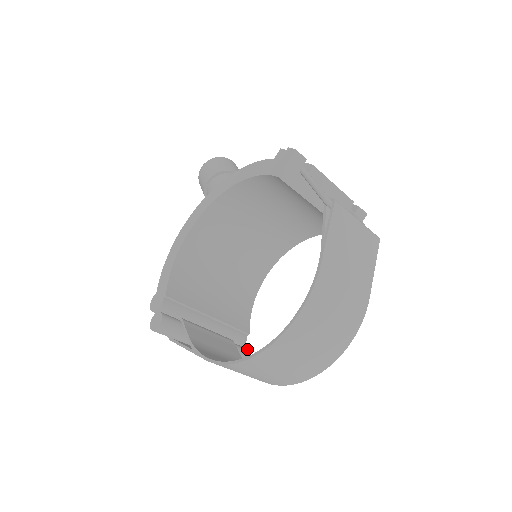
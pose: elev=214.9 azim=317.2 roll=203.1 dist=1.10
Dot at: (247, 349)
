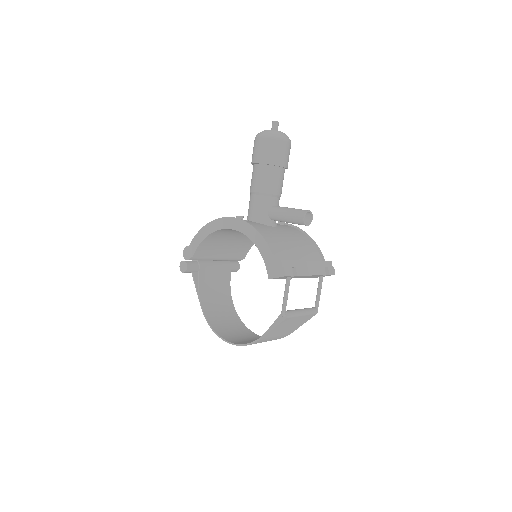
Dot at: occluded
